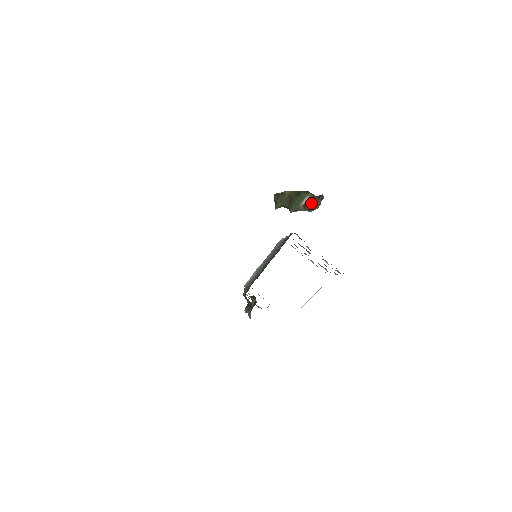
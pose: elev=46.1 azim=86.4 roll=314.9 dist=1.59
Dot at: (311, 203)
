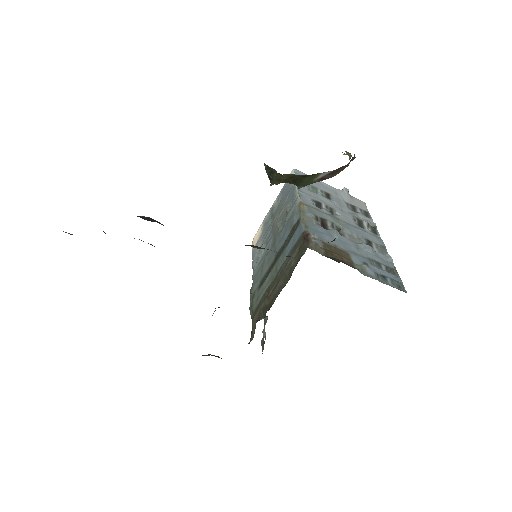
Dot at: (333, 173)
